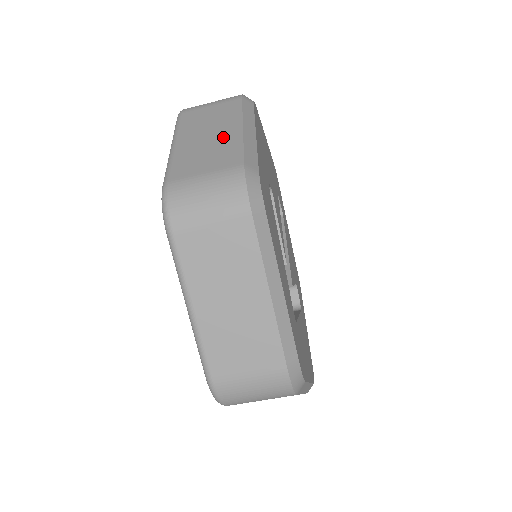
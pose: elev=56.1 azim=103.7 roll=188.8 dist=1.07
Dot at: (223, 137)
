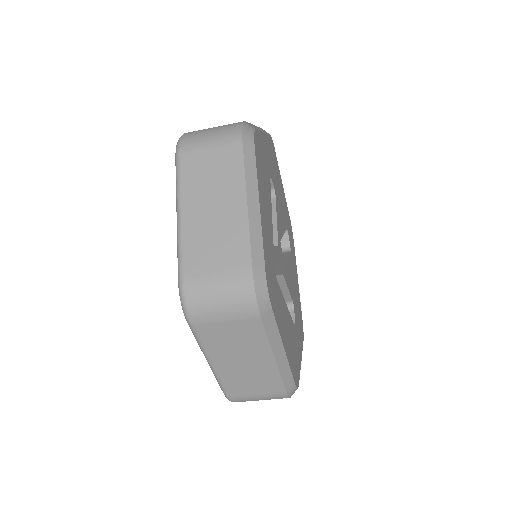
Dot at: occluded
